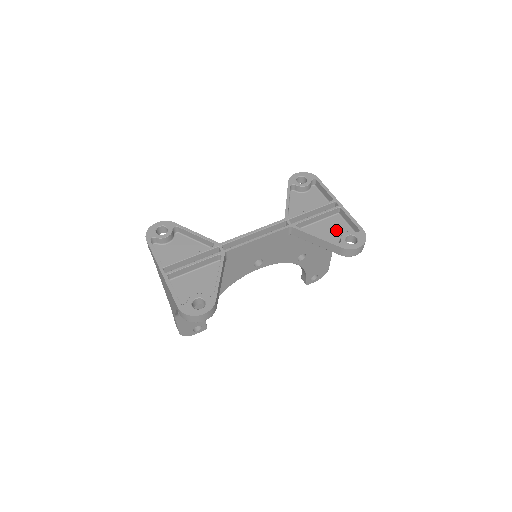
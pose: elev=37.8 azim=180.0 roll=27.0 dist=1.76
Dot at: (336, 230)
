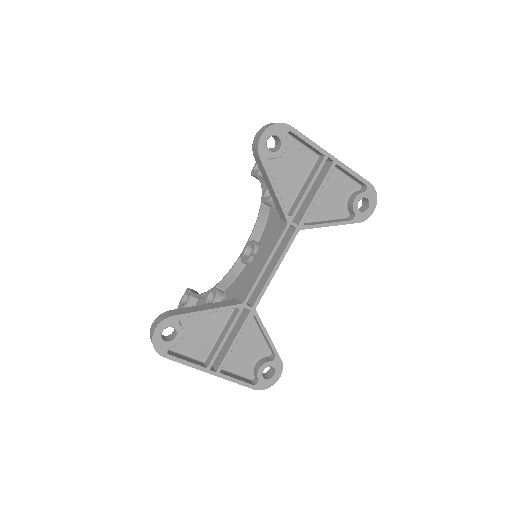
Dot at: (338, 192)
